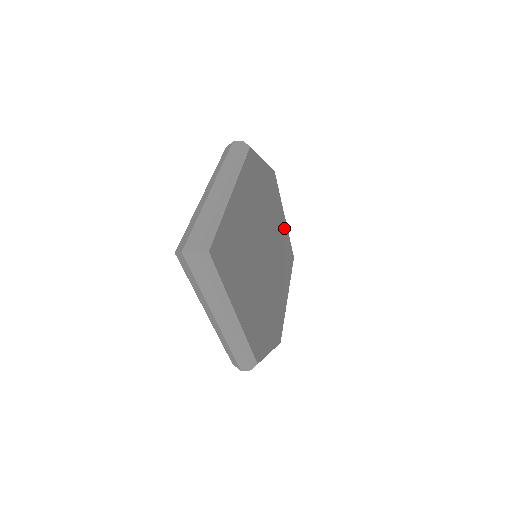
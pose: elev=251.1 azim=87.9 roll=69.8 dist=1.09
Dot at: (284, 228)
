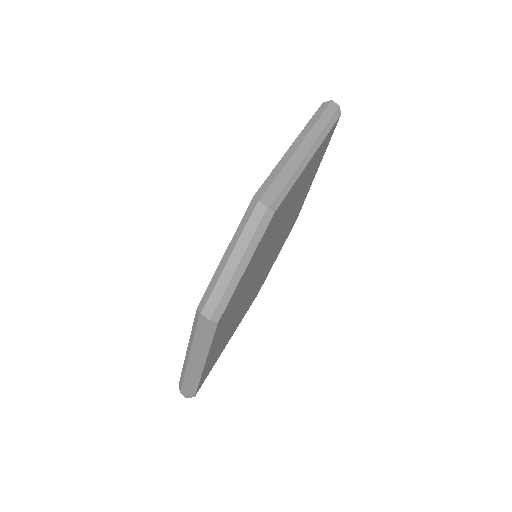
Dot at: (229, 338)
